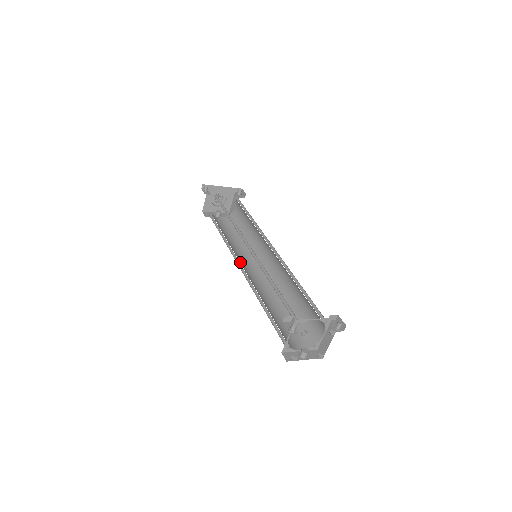
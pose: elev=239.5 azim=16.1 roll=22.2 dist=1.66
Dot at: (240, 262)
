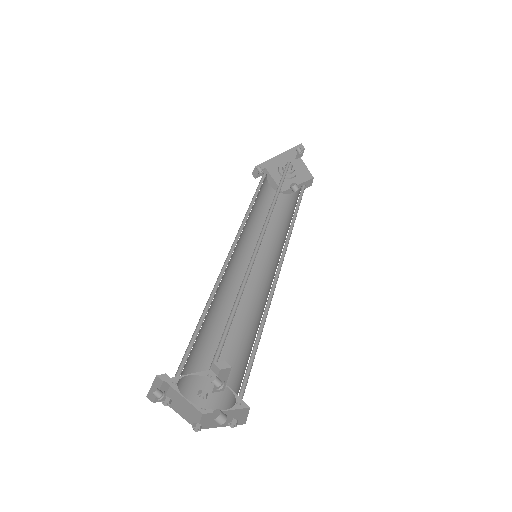
Dot at: (257, 265)
